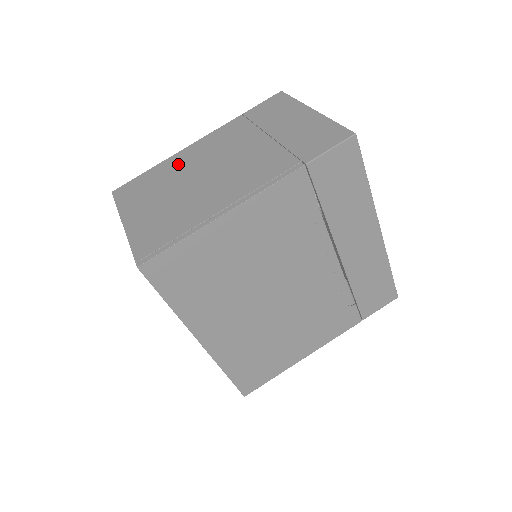
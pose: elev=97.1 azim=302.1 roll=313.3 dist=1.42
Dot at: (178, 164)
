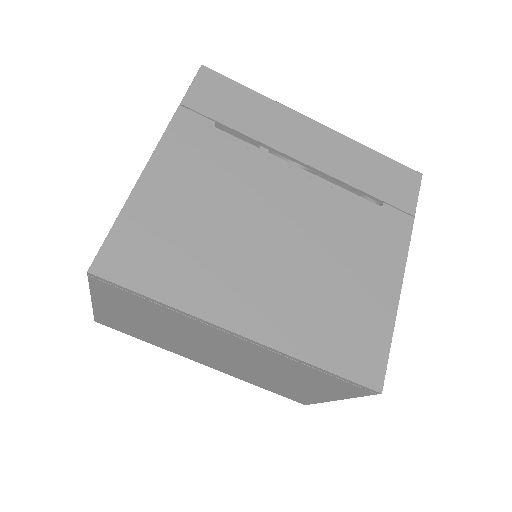
Dot at: occluded
